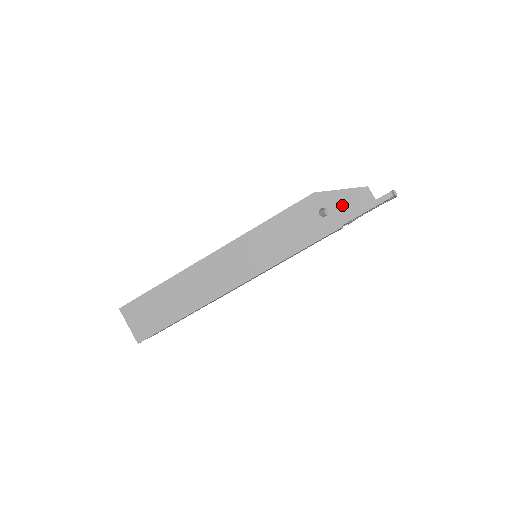
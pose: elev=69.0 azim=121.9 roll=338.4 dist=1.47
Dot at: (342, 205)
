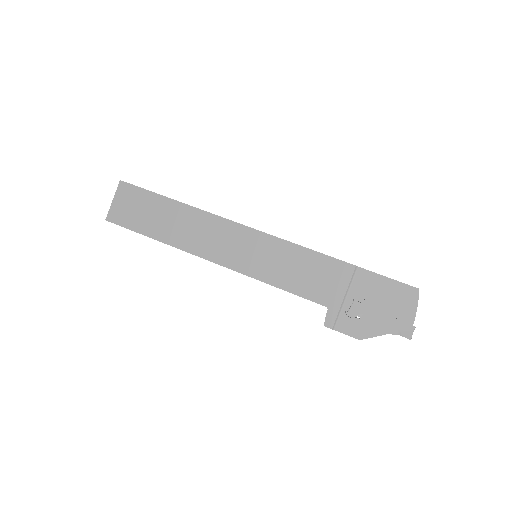
Dot at: occluded
